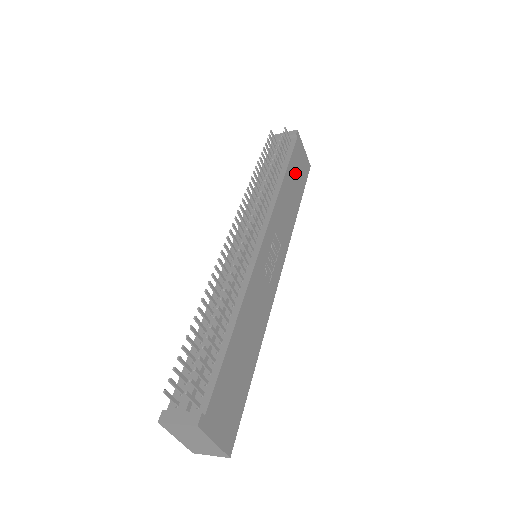
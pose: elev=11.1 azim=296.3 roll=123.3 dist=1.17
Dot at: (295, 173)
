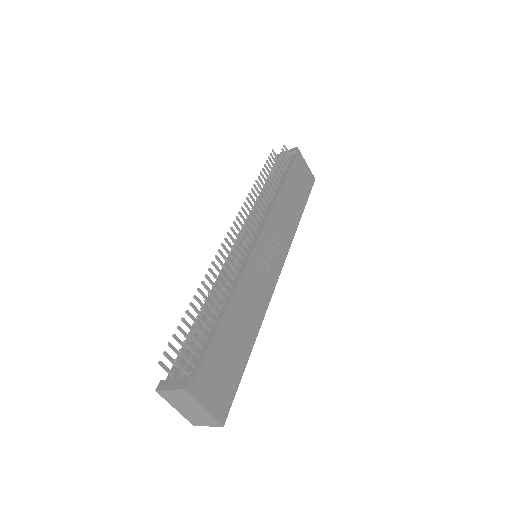
Dot at: (296, 184)
